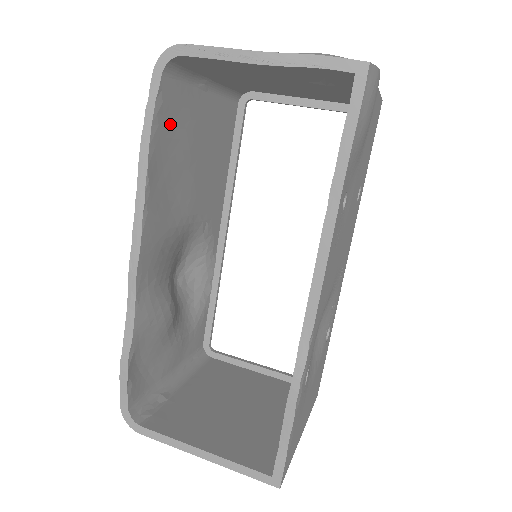
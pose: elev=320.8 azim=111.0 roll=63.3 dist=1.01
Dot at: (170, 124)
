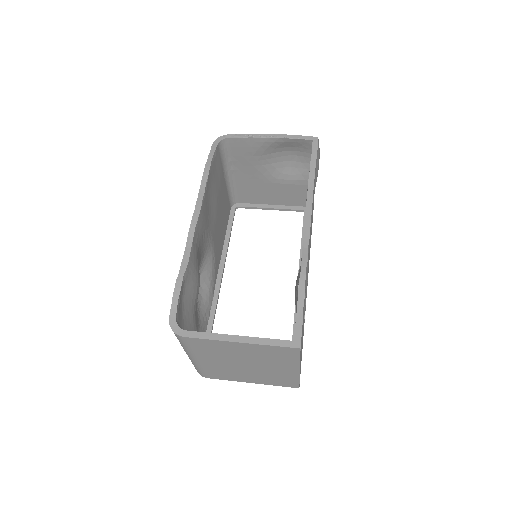
Dot at: (215, 171)
